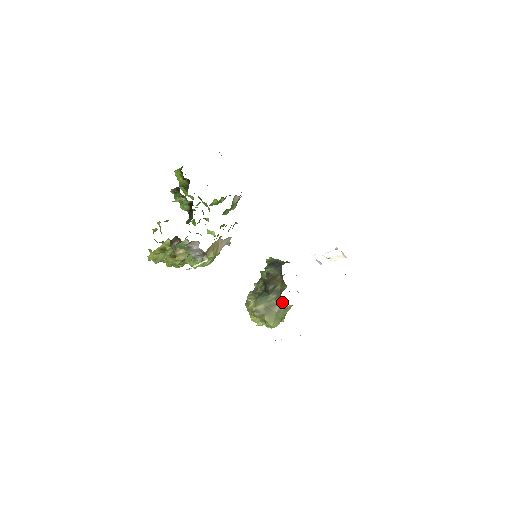
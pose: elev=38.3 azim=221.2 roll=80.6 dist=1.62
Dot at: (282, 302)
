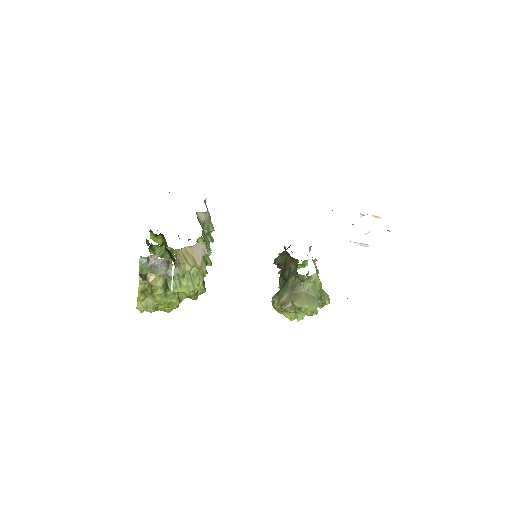
Dot at: (298, 275)
